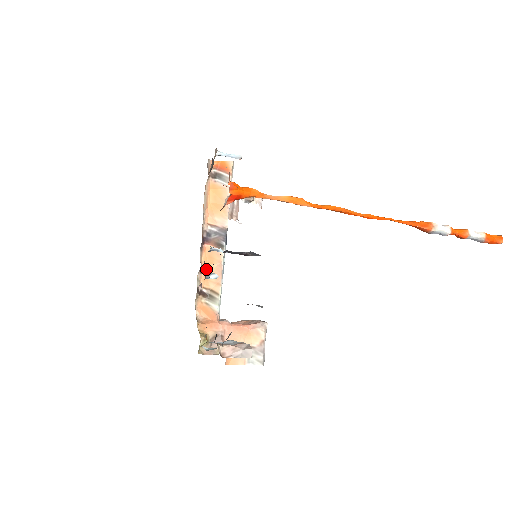
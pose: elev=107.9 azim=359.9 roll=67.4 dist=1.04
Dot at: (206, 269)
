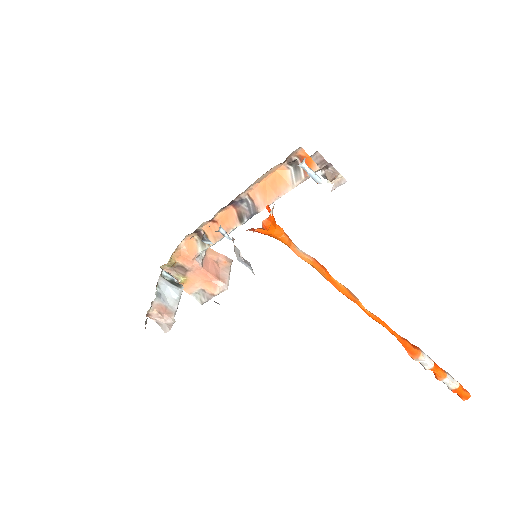
Dot at: (216, 221)
